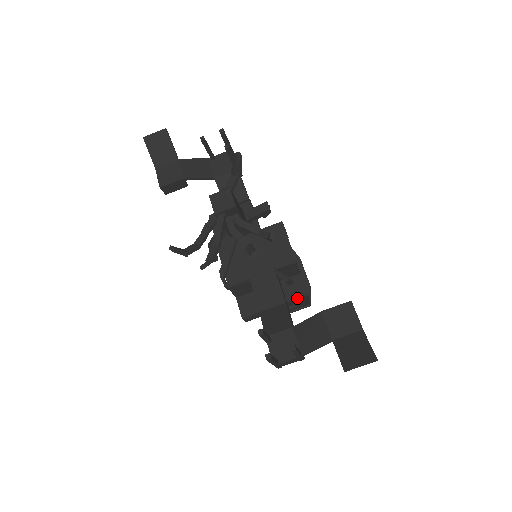
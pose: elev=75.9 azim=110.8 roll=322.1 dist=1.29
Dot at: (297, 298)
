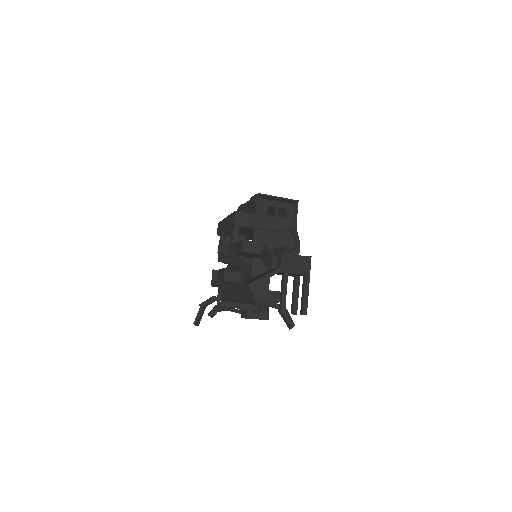
Dot at: occluded
